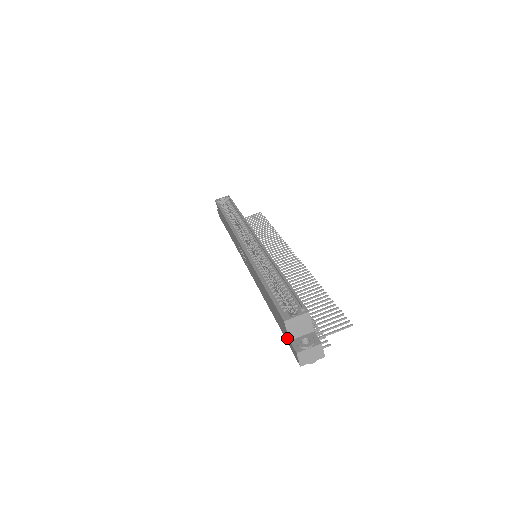
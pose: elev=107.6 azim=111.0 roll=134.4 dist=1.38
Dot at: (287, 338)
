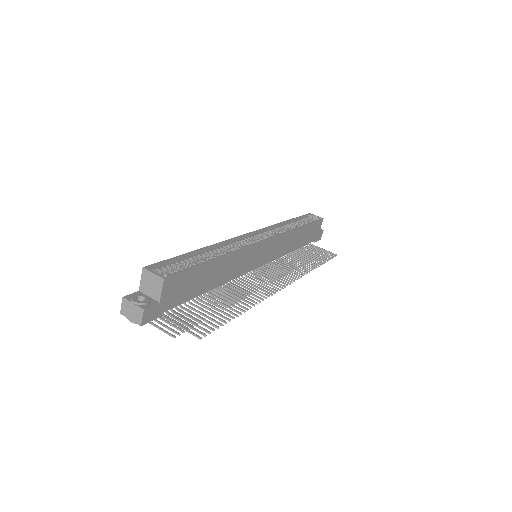
Dot at: occluded
